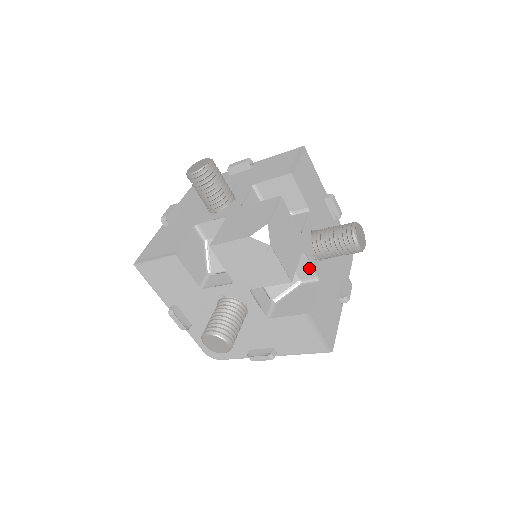
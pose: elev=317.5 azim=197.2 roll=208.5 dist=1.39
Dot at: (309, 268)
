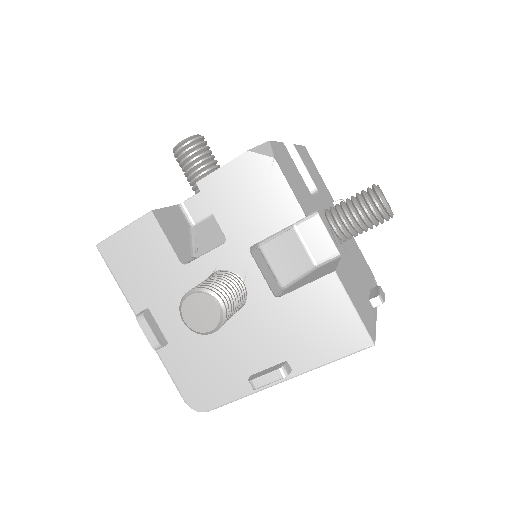
Dot at: (326, 239)
